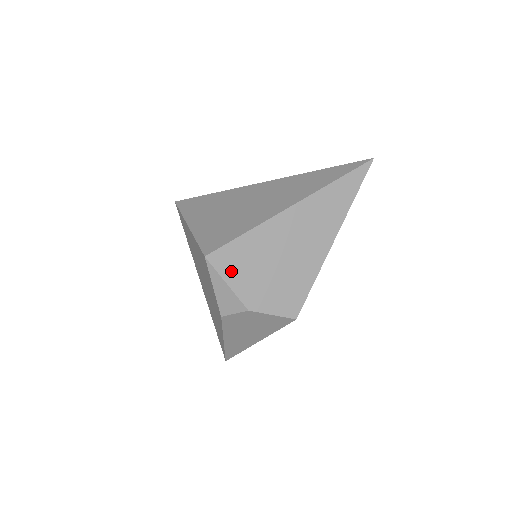
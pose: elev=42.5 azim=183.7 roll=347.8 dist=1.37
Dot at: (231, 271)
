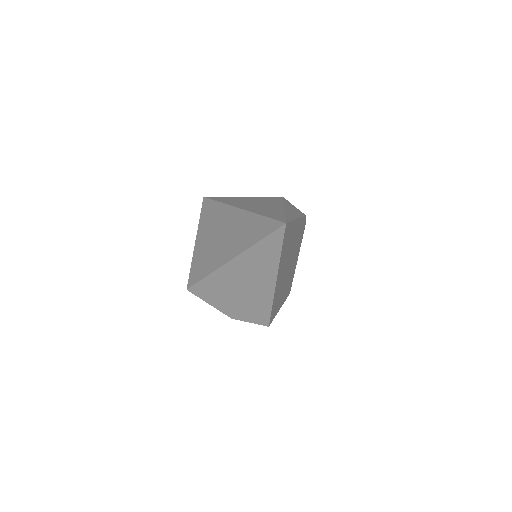
Dot at: (208, 298)
